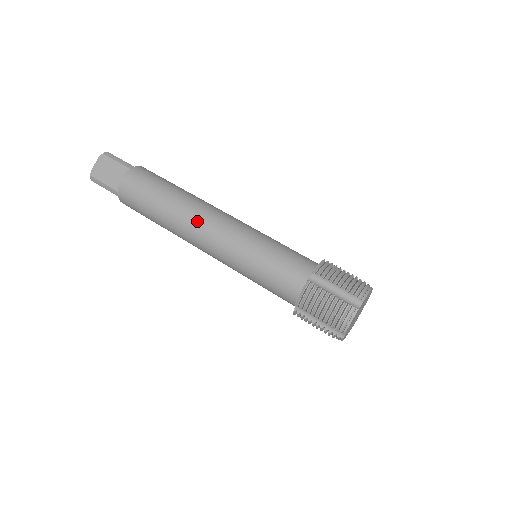
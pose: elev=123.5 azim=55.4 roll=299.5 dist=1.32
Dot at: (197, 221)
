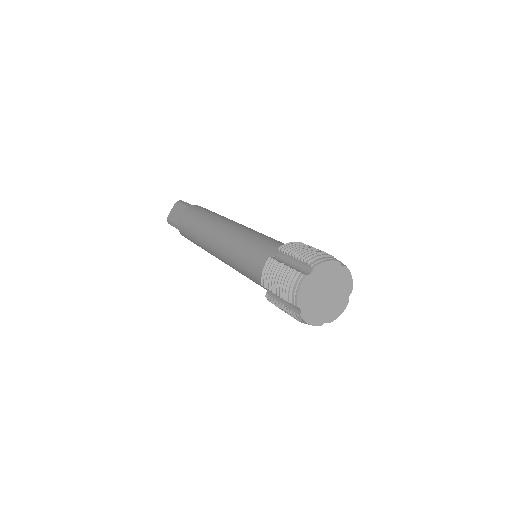
Dot at: (213, 231)
